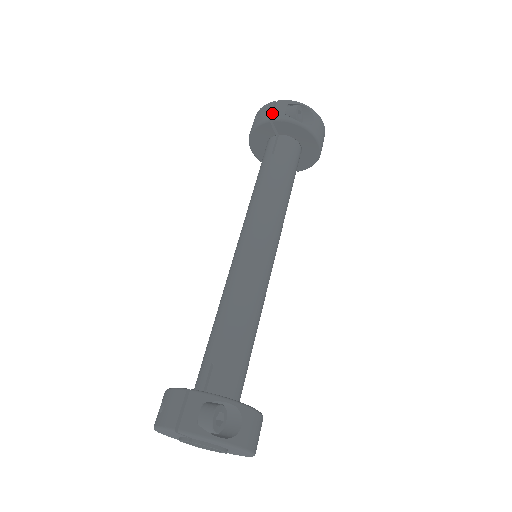
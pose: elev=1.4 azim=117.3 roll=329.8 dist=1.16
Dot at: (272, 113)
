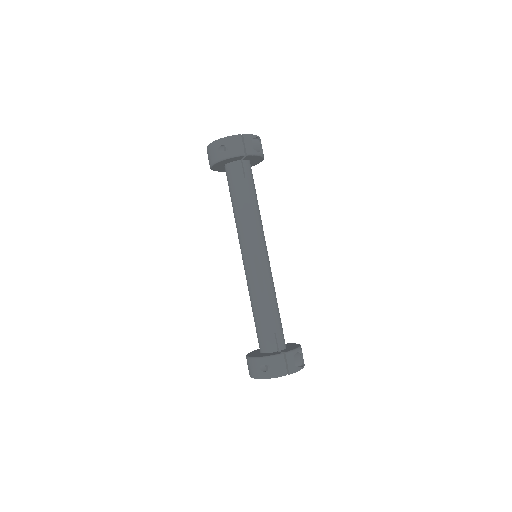
Dot at: (243, 147)
